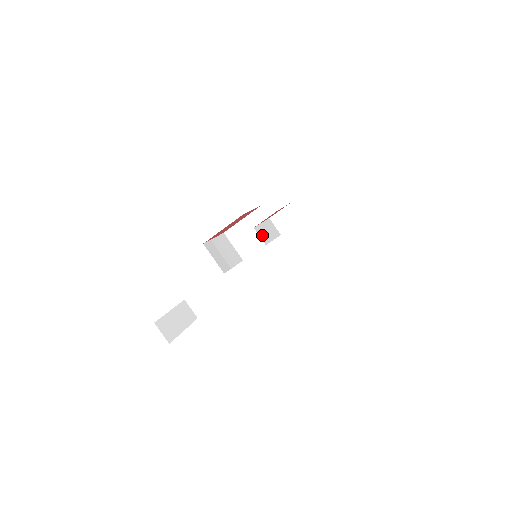
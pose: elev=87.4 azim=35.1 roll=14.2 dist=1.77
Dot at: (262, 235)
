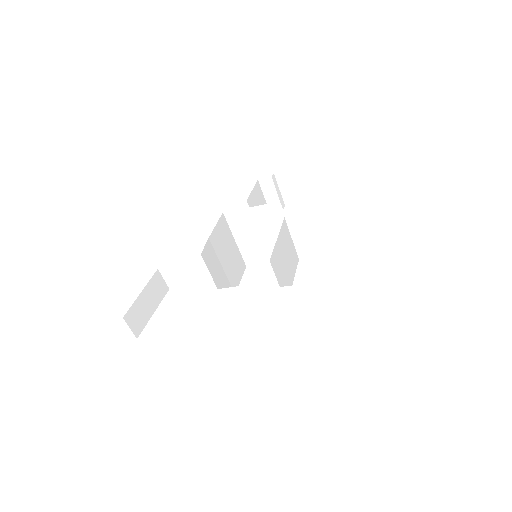
Dot at: (276, 265)
